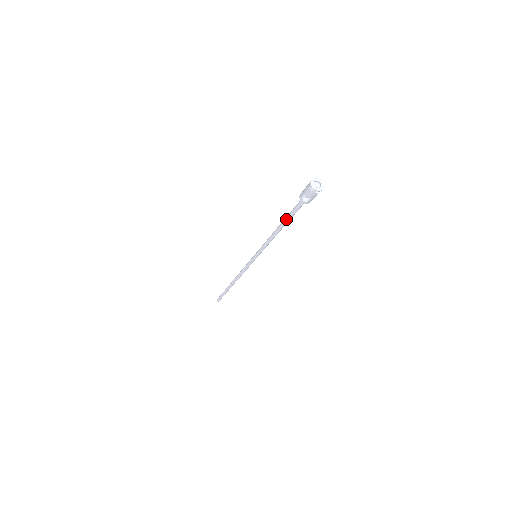
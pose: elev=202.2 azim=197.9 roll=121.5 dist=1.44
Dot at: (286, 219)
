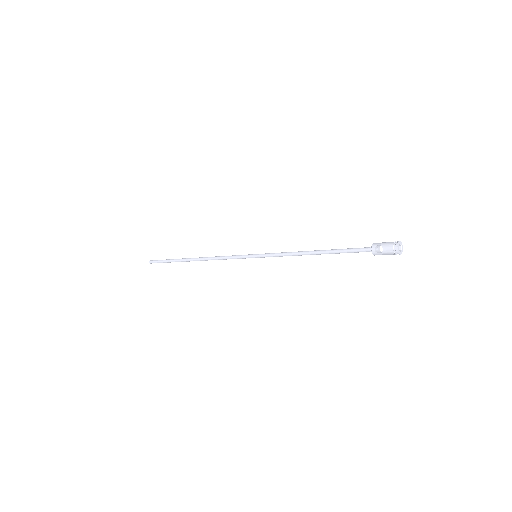
Dot at: (334, 250)
